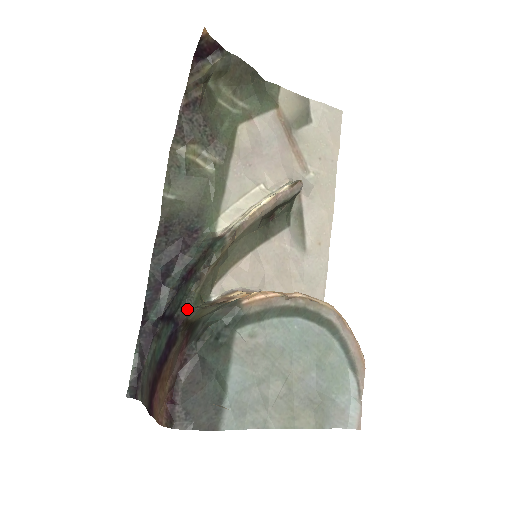
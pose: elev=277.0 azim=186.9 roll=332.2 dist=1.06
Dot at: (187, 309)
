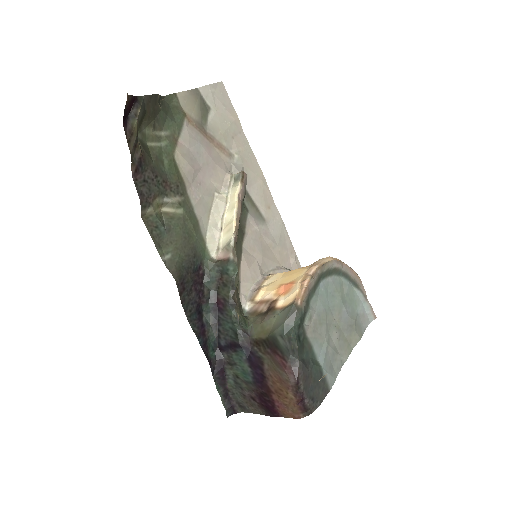
Dot at: (245, 332)
